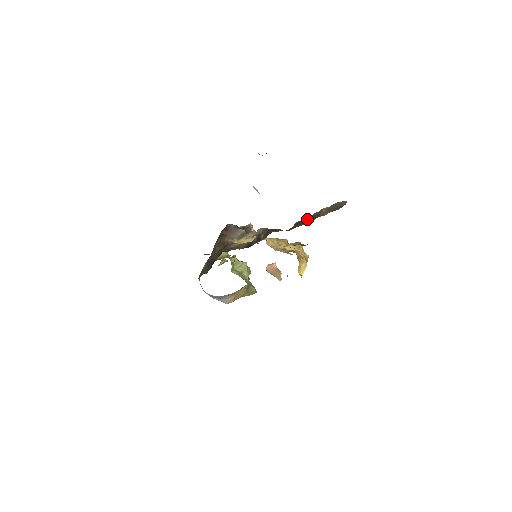
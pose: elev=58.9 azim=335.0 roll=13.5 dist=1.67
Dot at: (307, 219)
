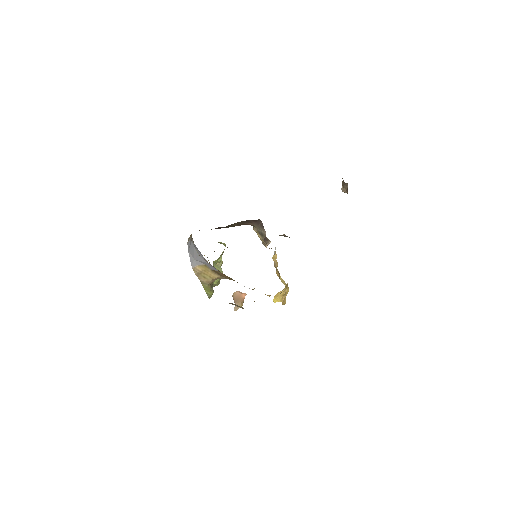
Dot at: occluded
